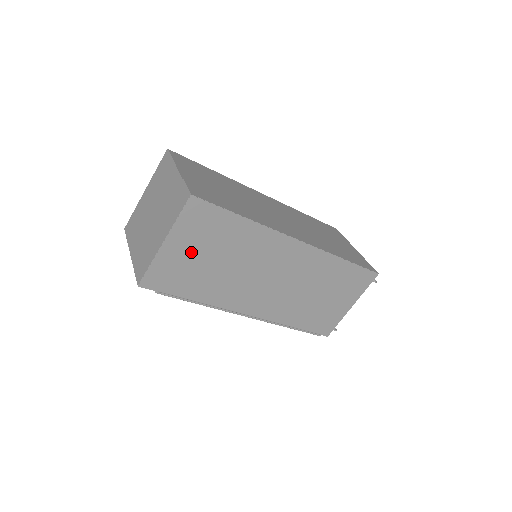
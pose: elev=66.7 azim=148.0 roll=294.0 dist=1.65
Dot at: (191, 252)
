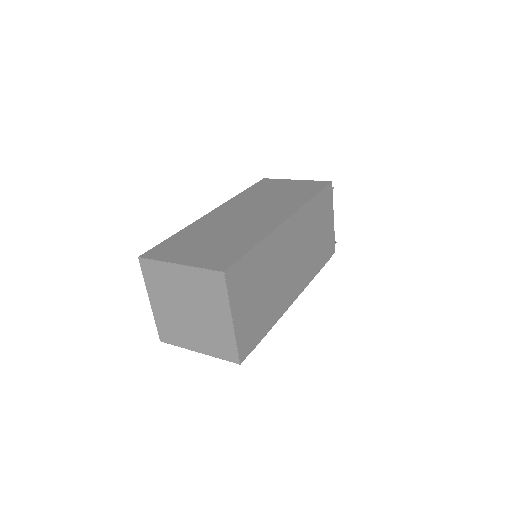
Dot at: (248, 305)
